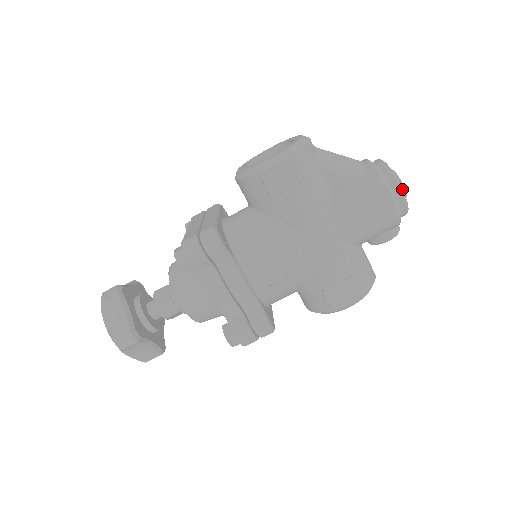
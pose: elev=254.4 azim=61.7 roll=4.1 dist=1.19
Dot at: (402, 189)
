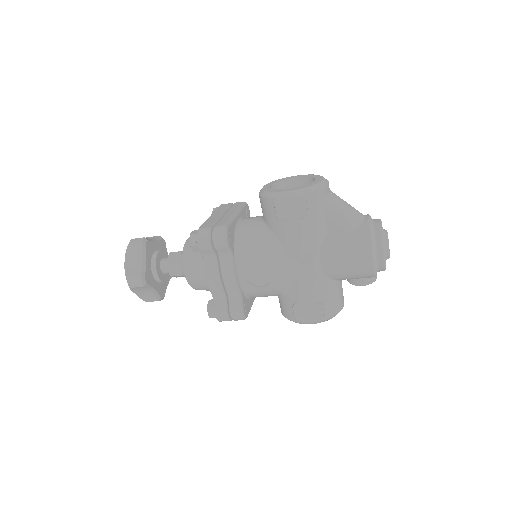
Dot at: (384, 252)
